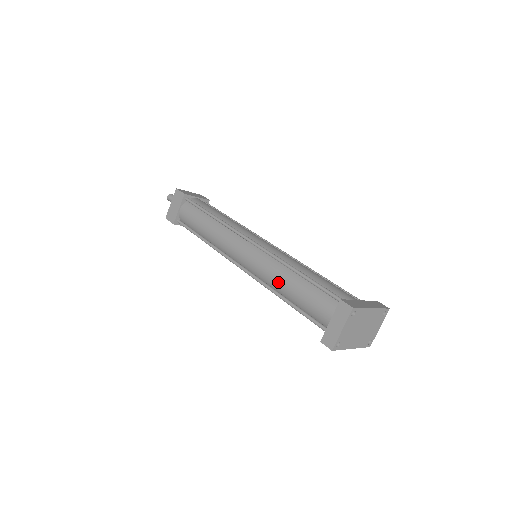
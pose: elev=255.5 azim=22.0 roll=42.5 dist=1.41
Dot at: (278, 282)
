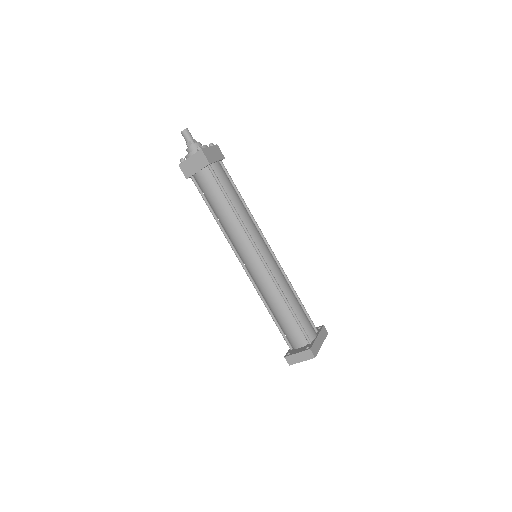
Dot at: (270, 299)
